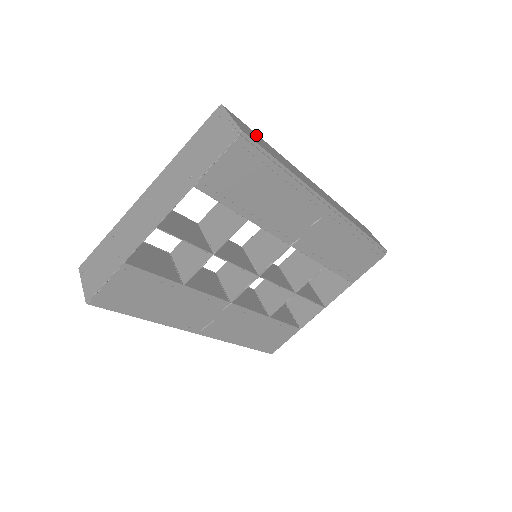
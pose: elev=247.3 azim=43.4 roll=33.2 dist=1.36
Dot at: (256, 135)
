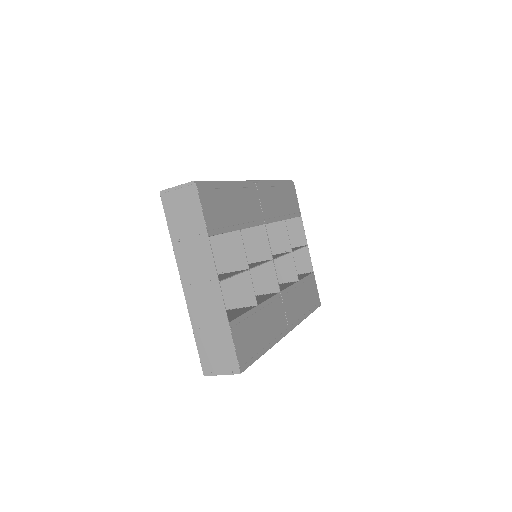
Dot at: occluded
